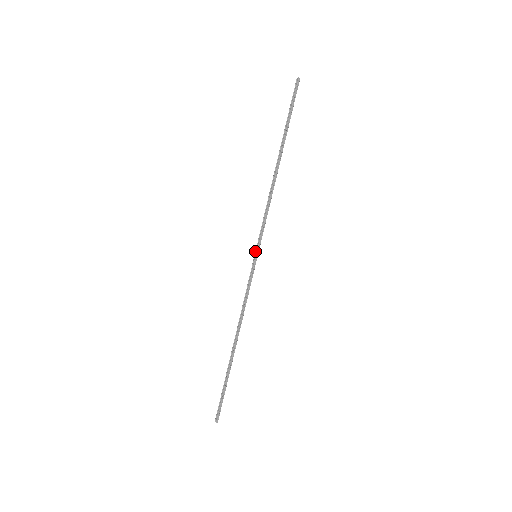
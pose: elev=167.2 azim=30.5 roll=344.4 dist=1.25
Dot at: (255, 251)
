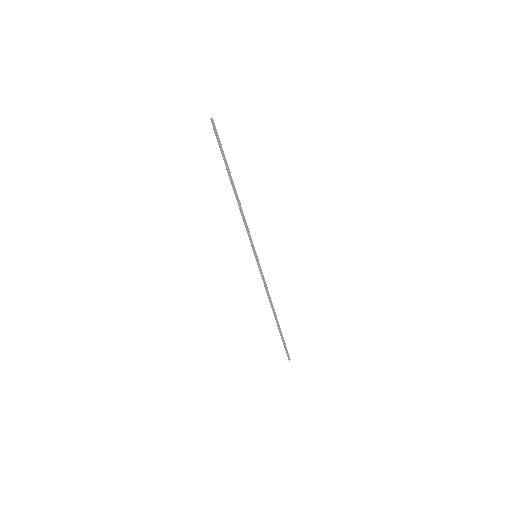
Dot at: (254, 252)
